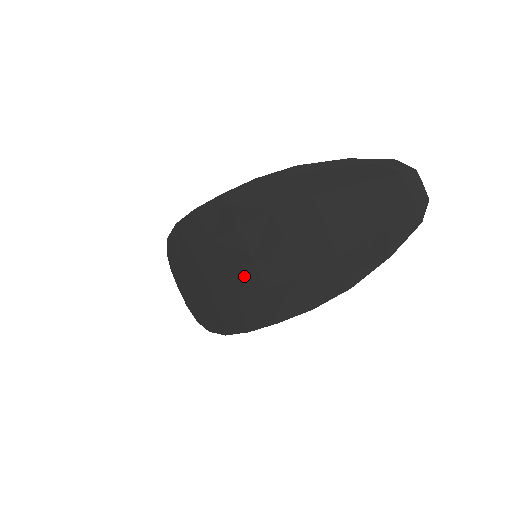
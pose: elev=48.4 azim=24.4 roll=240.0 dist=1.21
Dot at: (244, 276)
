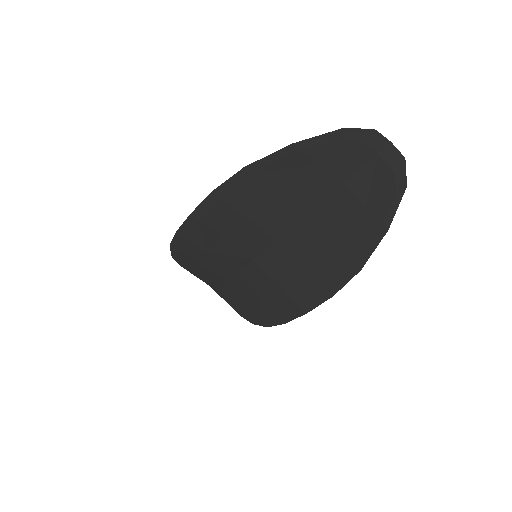
Dot at: (255, 277)
